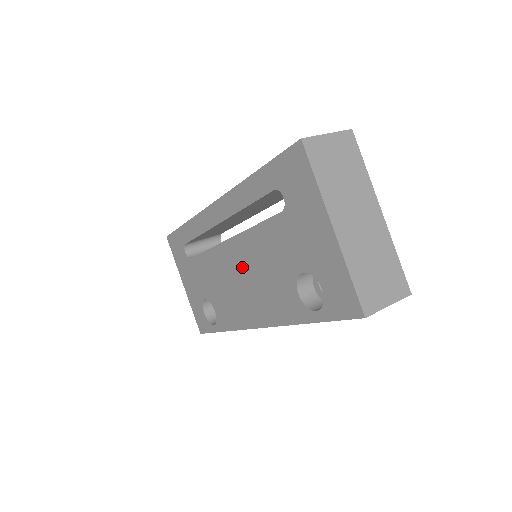
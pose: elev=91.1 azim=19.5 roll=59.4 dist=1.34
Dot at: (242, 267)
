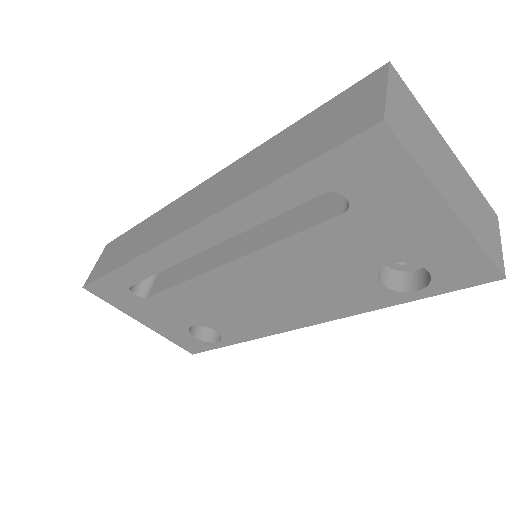
Dot at: (264, 283)
